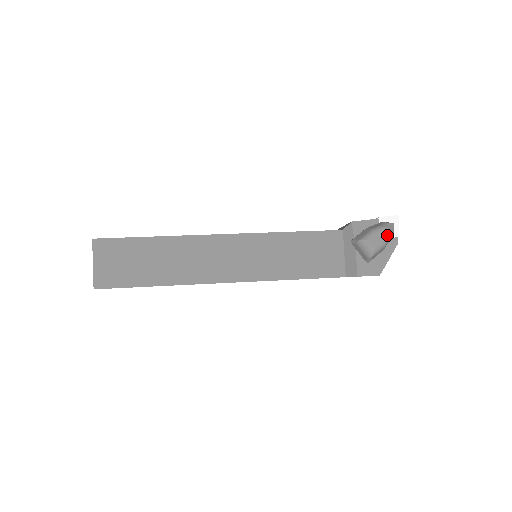
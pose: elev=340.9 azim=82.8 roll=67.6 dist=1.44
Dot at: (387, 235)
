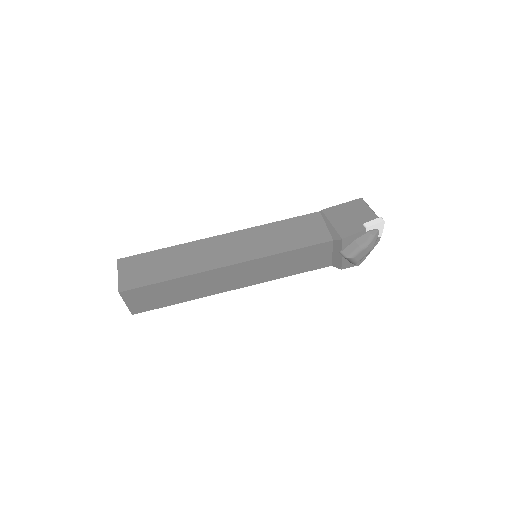
Dot at: (371, 249)
